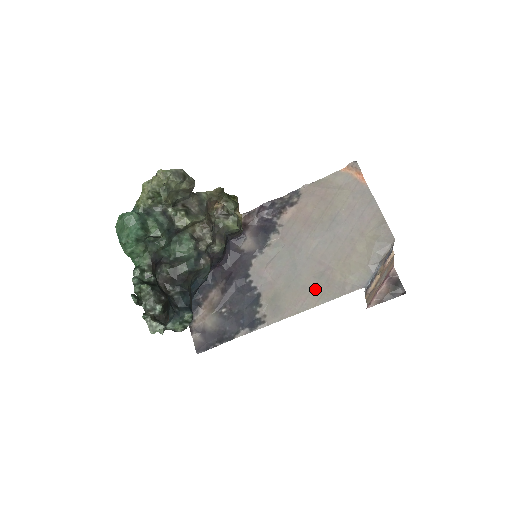
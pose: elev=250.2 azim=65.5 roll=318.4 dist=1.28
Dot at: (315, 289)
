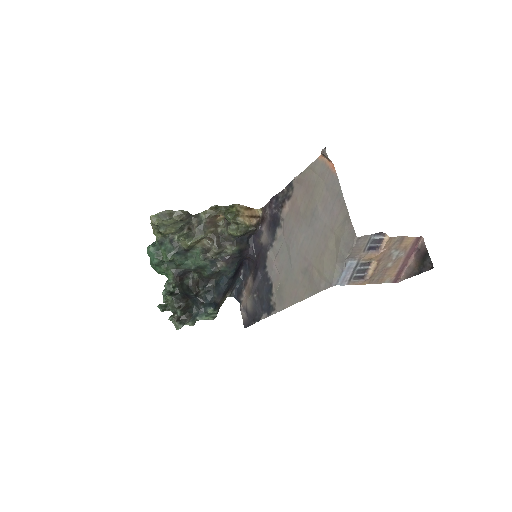
Dot at: (302, 284)
